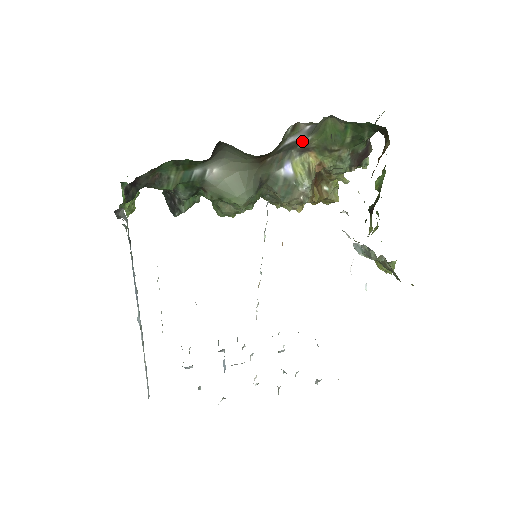
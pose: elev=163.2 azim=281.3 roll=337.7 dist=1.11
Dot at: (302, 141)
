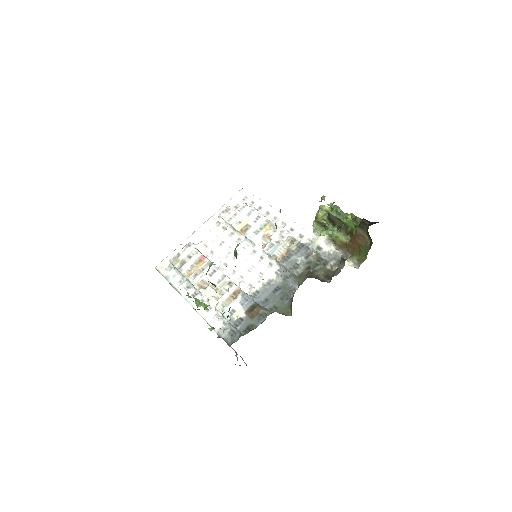
Dot at: occluded
